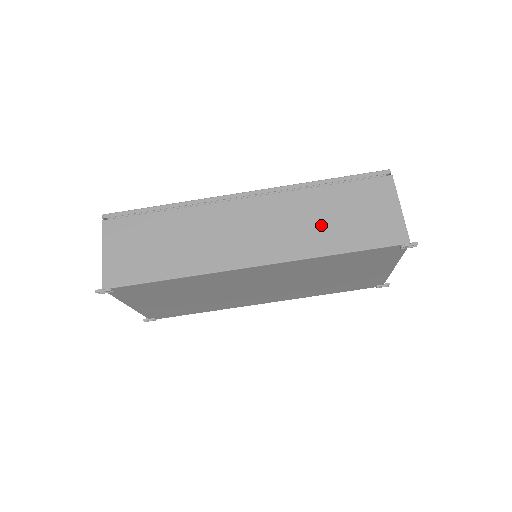
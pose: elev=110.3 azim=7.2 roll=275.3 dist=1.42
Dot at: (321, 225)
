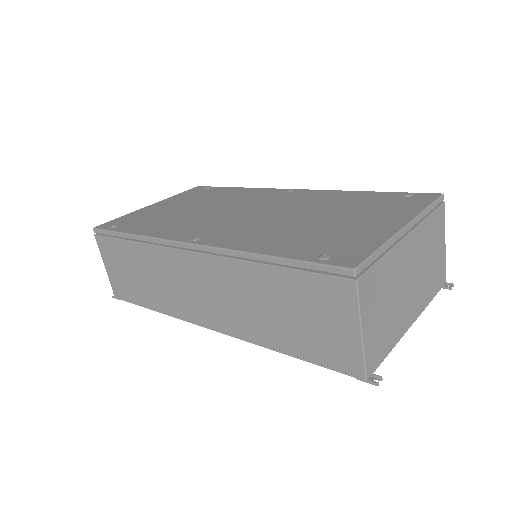
Dot at: (265, 314)
